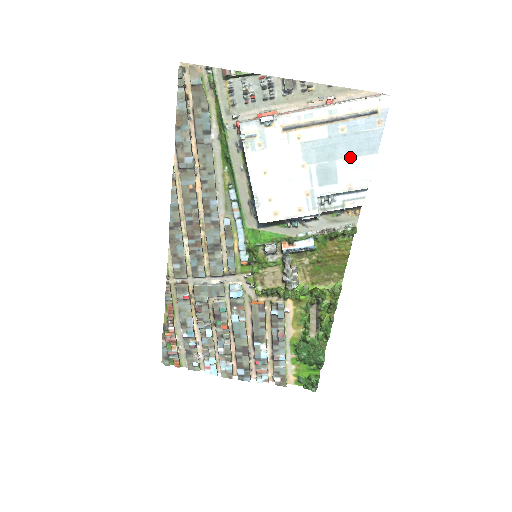
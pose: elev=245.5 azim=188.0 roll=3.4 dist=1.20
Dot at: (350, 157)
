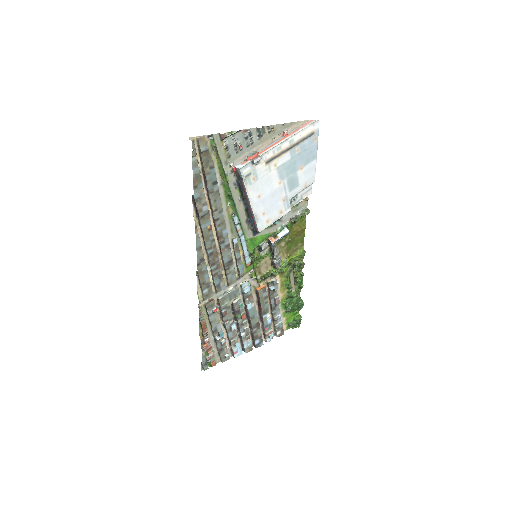
Dot at: (304, 166)
